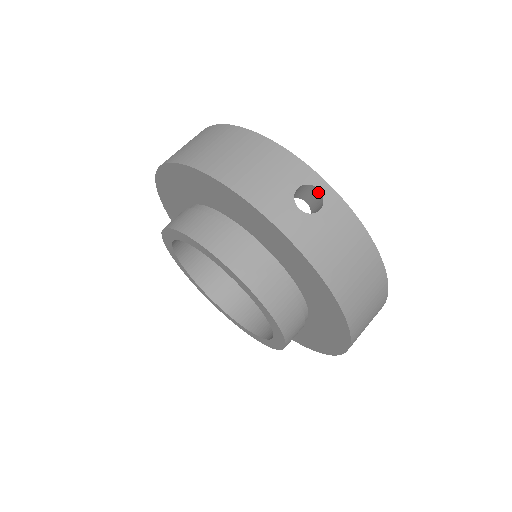
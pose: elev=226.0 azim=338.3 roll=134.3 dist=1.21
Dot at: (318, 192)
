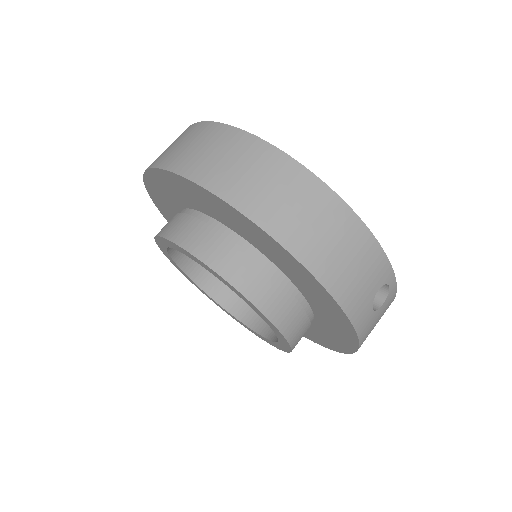
Dot at: (386, 286)
